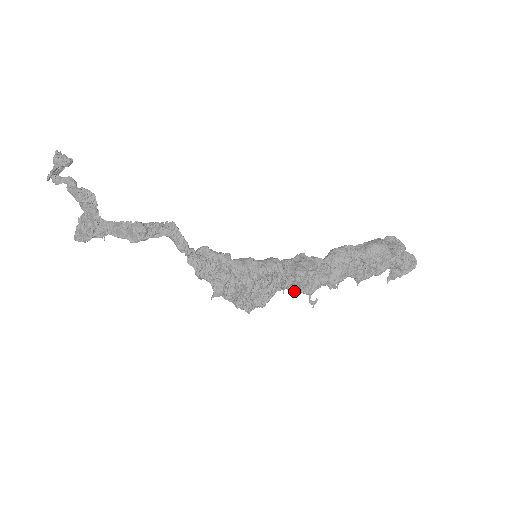
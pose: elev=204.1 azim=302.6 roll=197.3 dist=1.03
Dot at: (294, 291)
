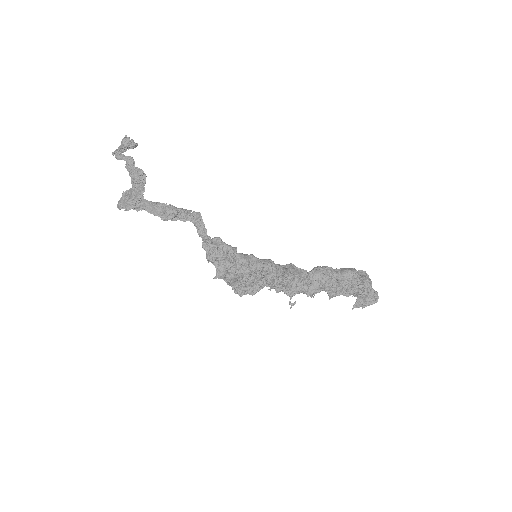
Dot at: (279, 290)
